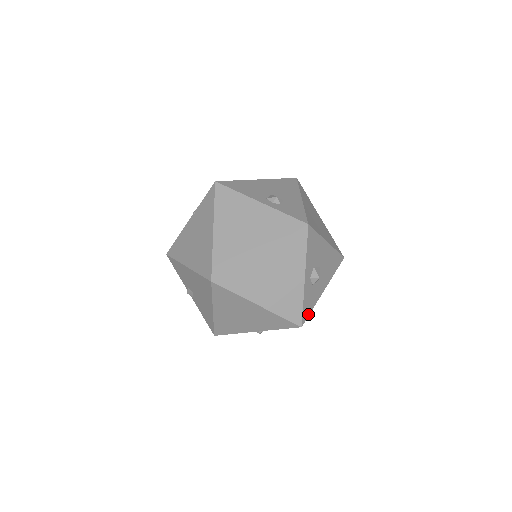
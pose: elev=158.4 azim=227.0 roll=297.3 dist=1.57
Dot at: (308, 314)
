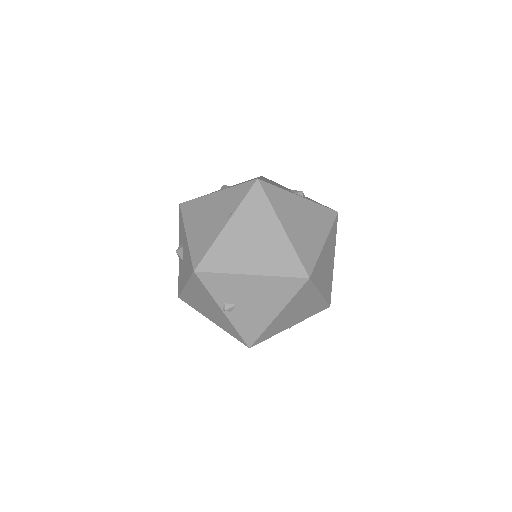
Dot at: occluded
